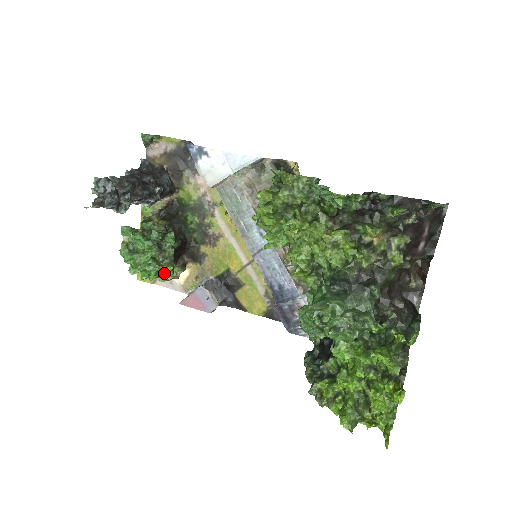
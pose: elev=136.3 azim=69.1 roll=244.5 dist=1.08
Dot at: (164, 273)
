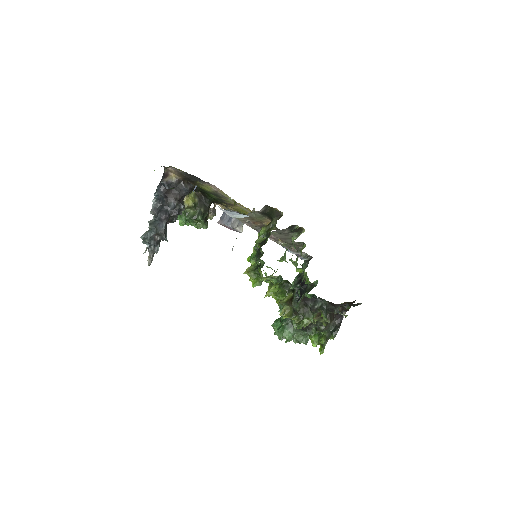
Dot at: occluded
